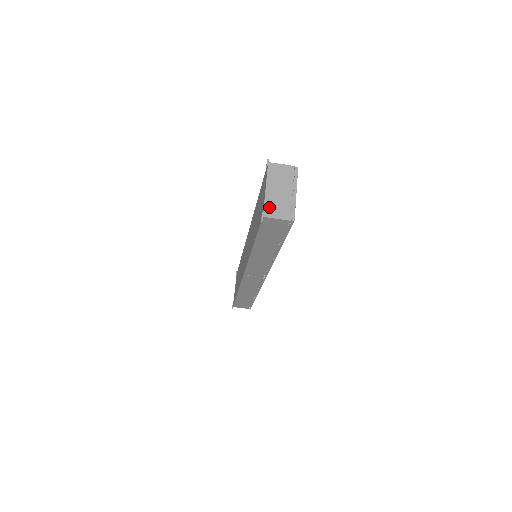
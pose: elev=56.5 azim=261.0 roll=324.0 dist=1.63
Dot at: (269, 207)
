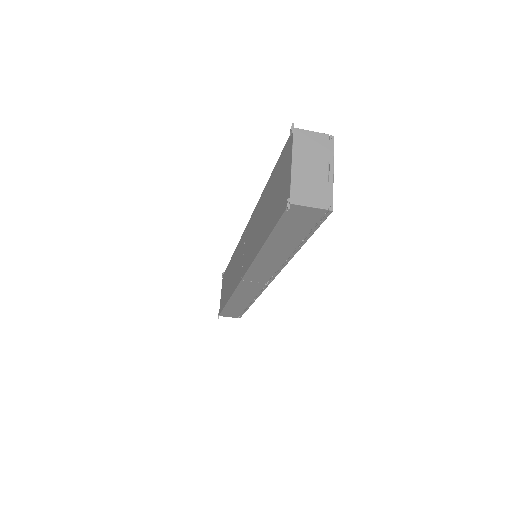
Dot at: (297, 190)
